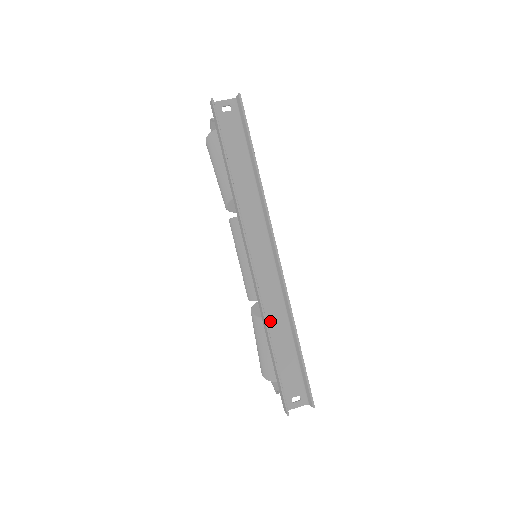
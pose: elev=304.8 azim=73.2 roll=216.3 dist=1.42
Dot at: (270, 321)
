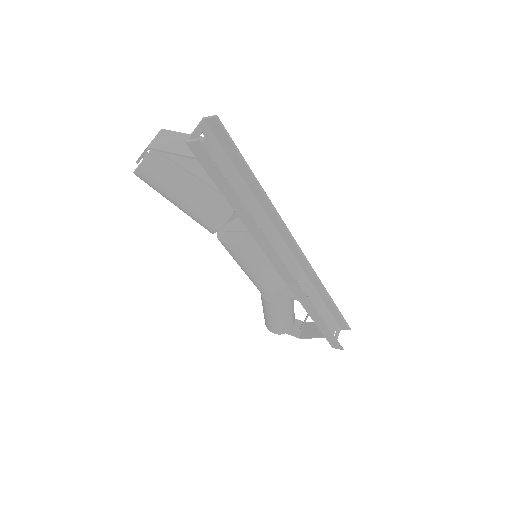
Dot at: occluded
